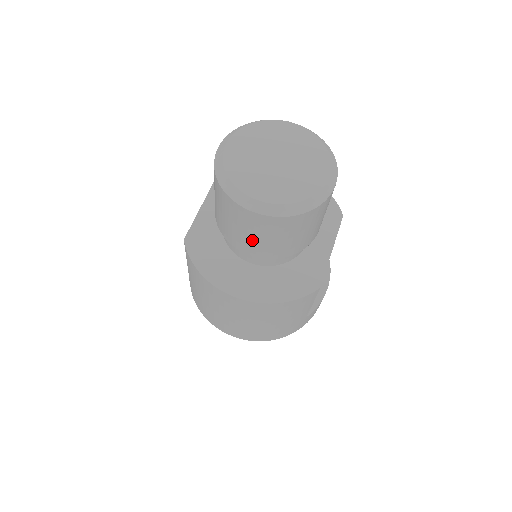
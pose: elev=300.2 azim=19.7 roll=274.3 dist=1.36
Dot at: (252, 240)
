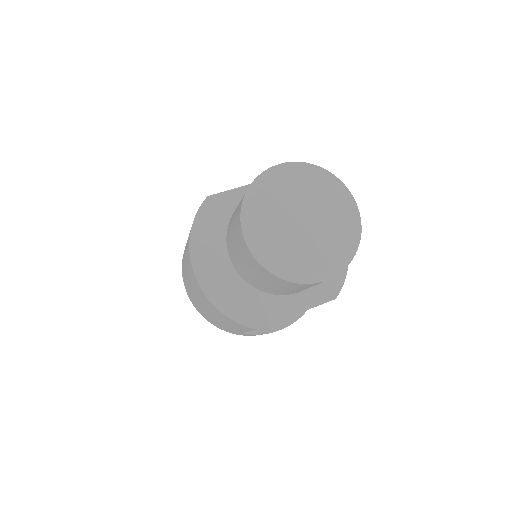
Dot at: (235, 251)
